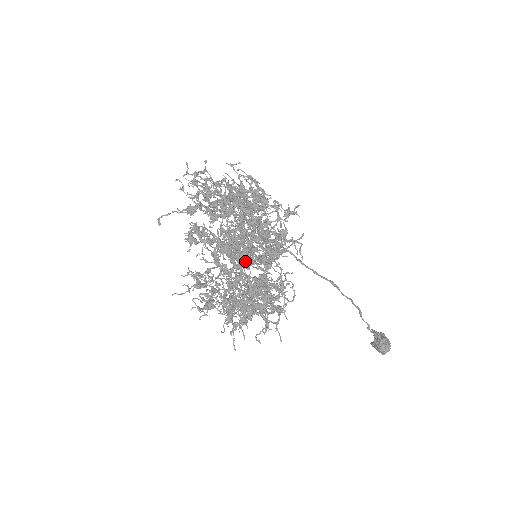
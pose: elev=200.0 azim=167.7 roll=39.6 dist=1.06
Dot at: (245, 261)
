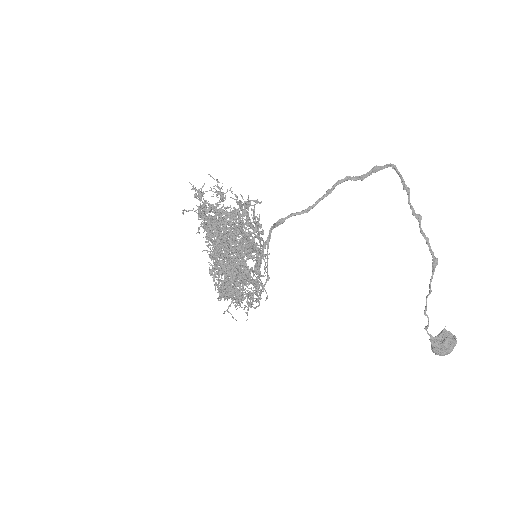
Dot at: occluded
